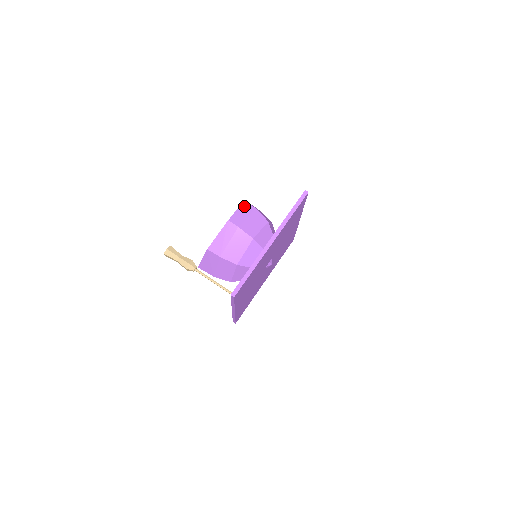
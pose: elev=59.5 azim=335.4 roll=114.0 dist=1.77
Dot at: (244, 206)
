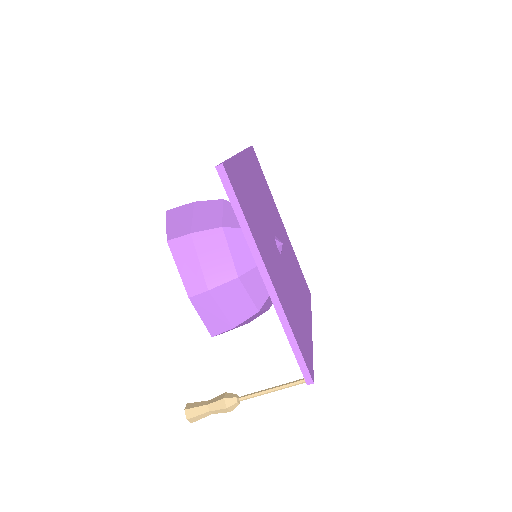
Dot at: (177, 251)
